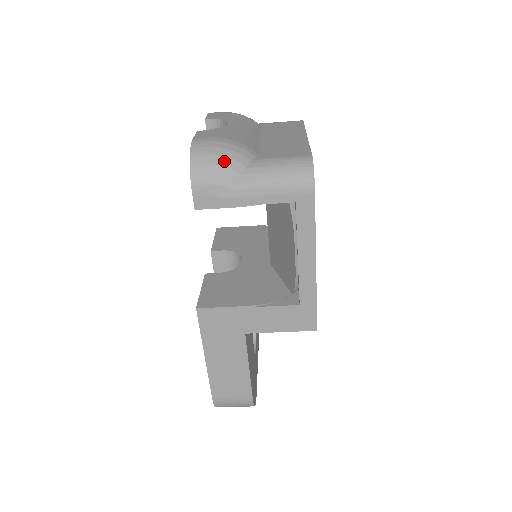
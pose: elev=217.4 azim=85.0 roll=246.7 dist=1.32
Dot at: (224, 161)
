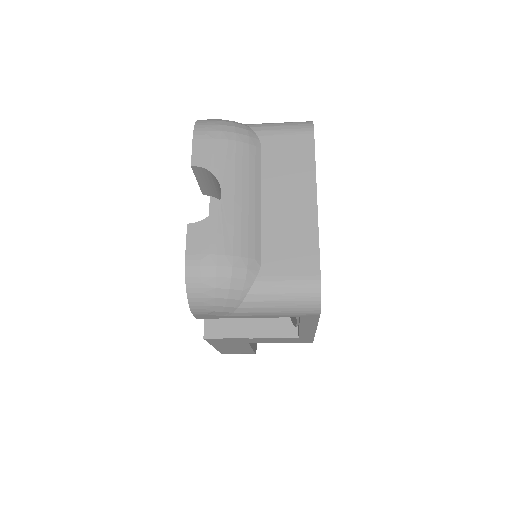
Dot at: (224, 293)
